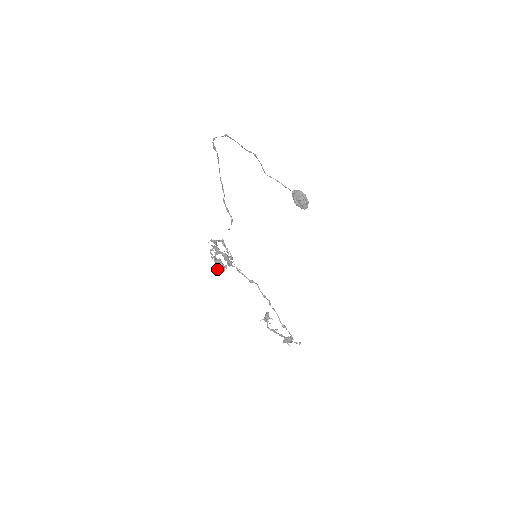
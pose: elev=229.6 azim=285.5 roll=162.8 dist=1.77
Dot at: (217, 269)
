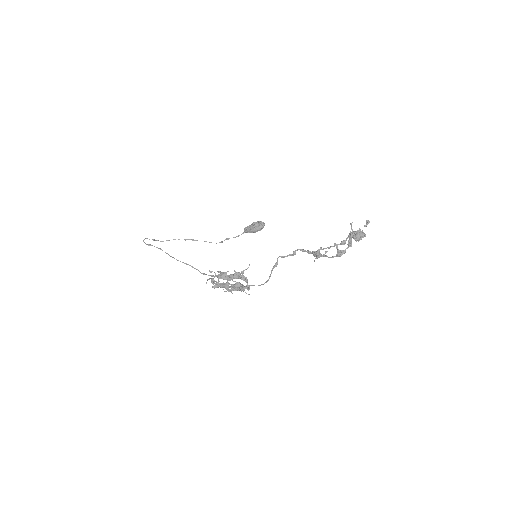
Dot at: (235, 288)
